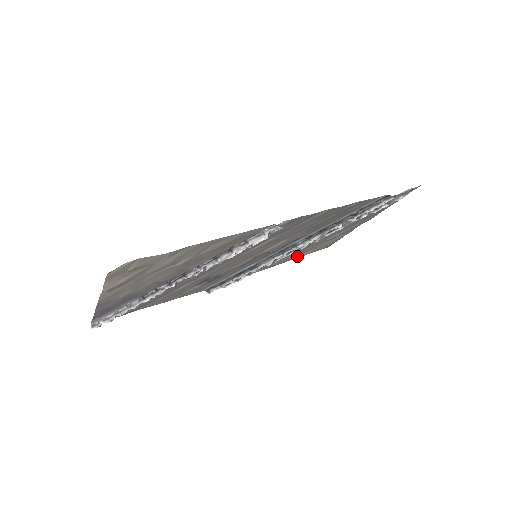
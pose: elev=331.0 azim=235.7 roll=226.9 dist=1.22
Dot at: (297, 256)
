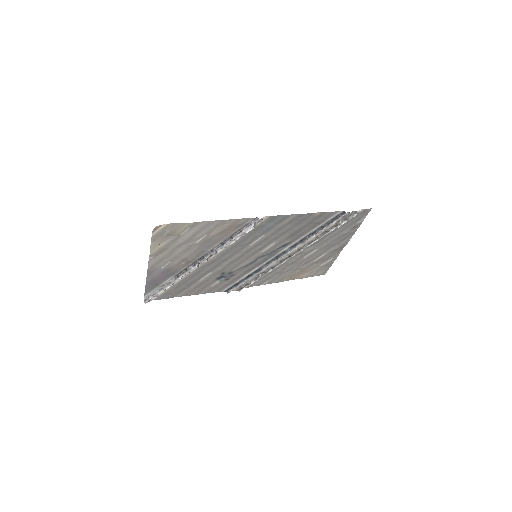
Dot at: (298, 276)
